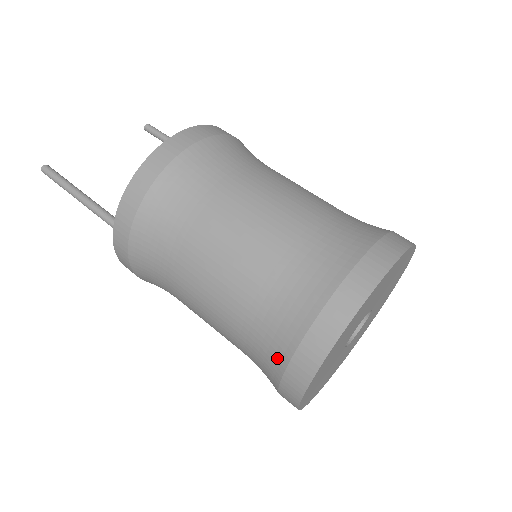
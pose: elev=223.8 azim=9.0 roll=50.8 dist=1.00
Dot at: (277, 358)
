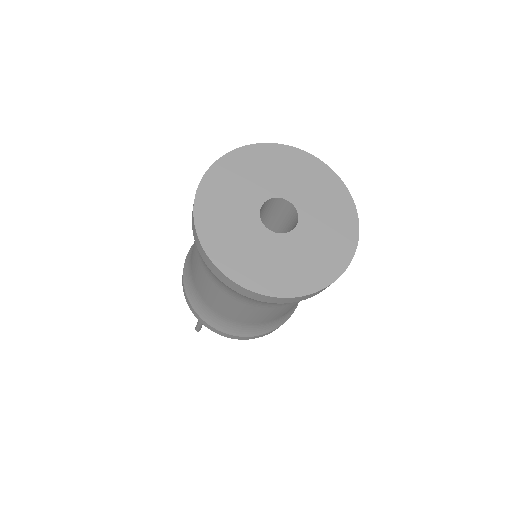
Dot at: occluded
